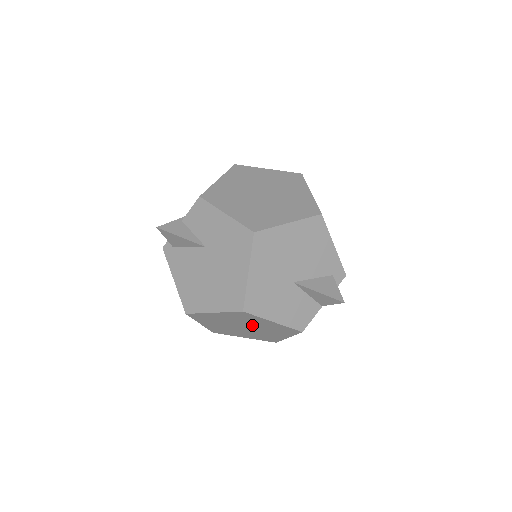
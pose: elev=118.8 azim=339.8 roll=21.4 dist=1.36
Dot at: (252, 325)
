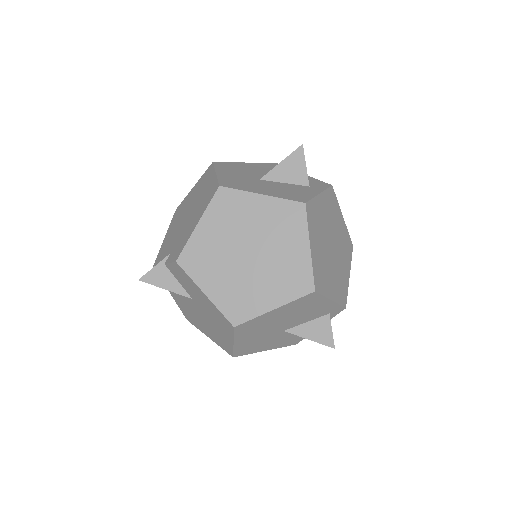
Dot at: occluded
